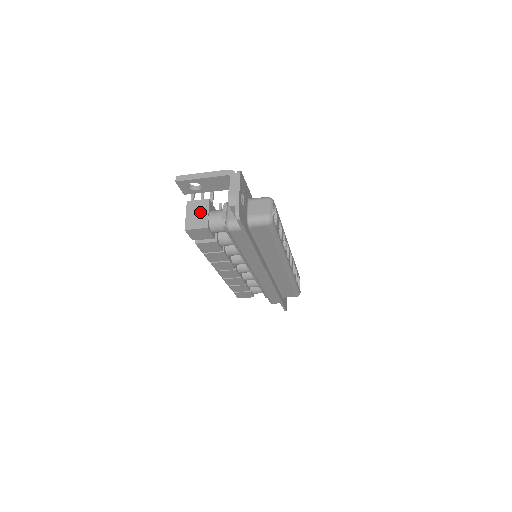
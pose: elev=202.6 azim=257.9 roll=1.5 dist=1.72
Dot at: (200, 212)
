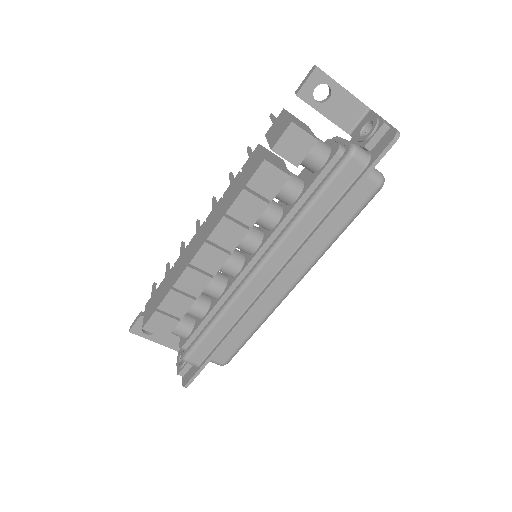
Dot at: (304, 125)
